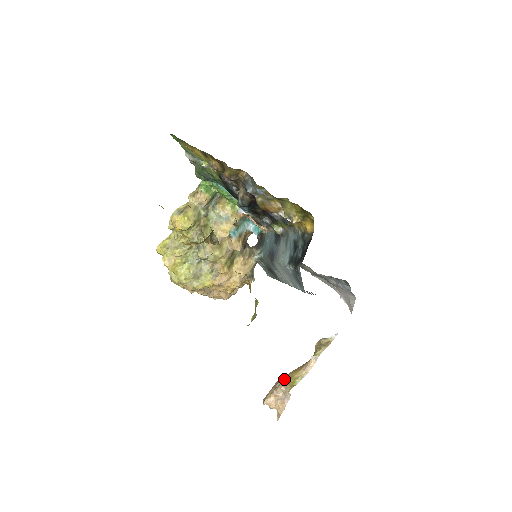
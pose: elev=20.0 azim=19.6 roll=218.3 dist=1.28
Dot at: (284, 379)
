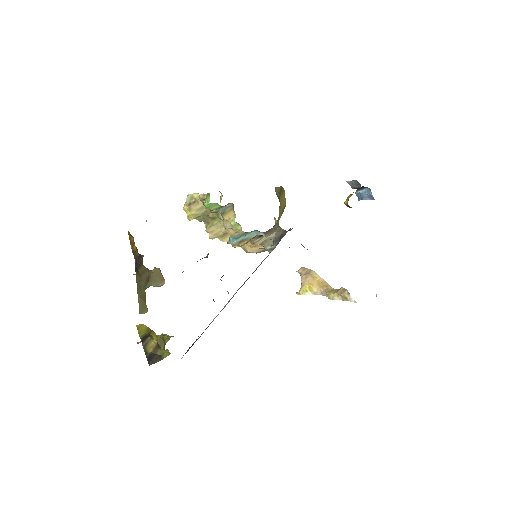
Dot at: (310, 279)
